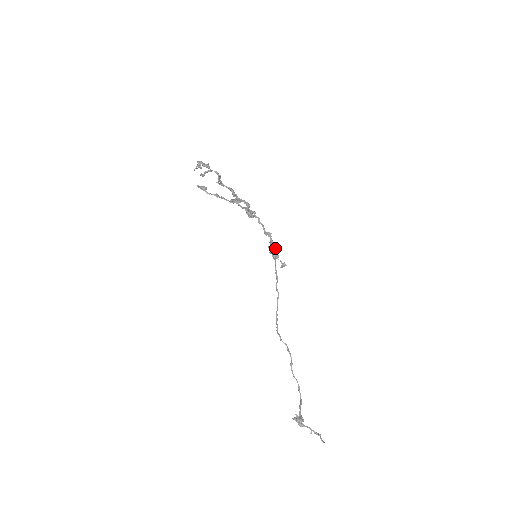
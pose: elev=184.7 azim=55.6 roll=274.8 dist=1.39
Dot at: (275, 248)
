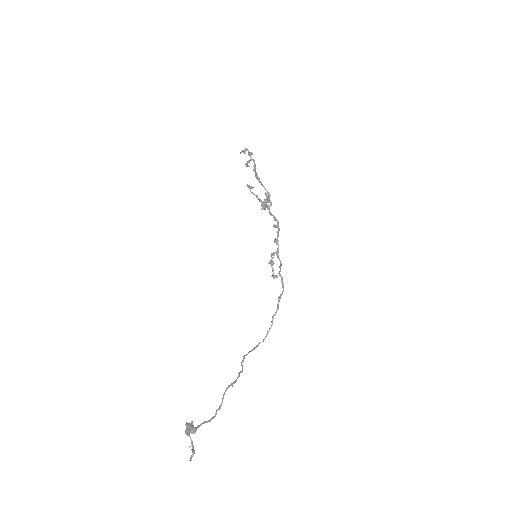
Dot at: (281, 265)
